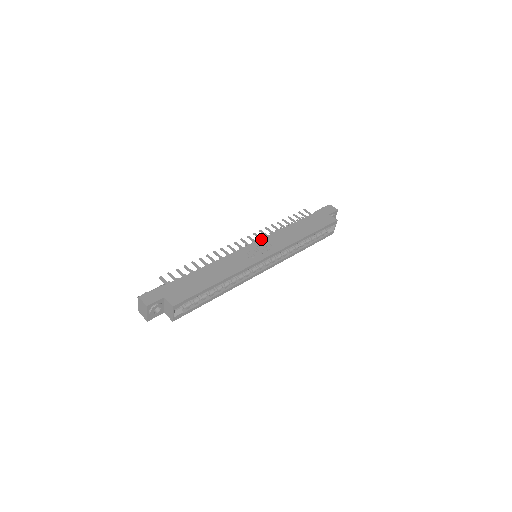
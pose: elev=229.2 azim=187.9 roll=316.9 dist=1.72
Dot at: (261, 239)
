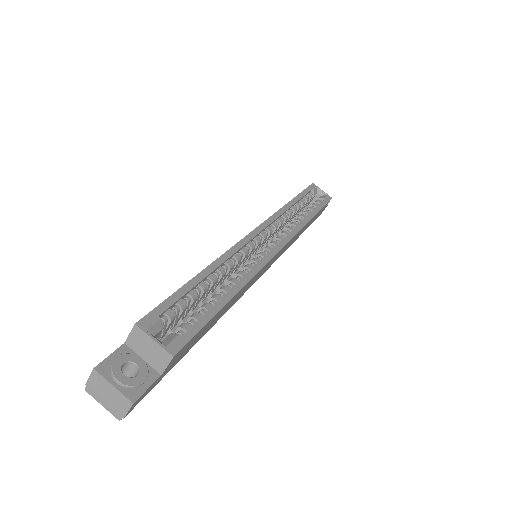
Dot at: occluded
